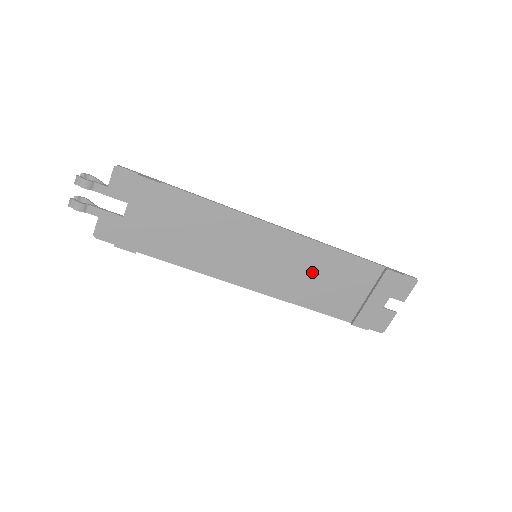
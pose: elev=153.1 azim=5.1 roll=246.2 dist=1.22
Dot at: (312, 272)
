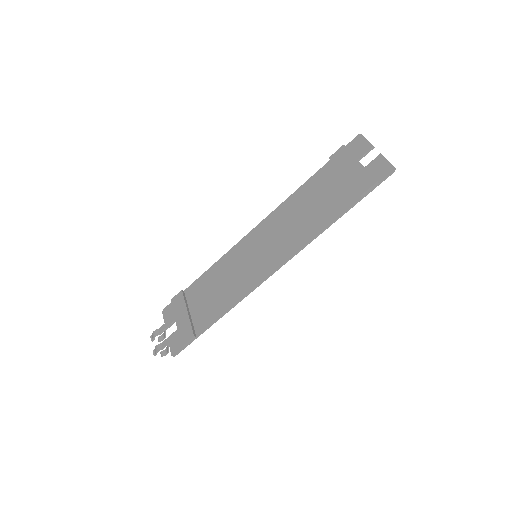
Dot at: (294, 219)
